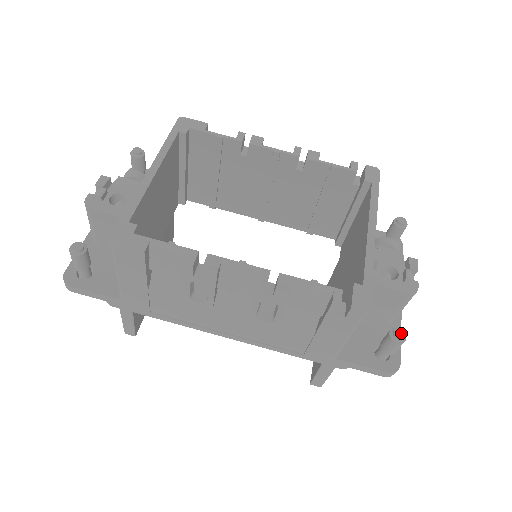
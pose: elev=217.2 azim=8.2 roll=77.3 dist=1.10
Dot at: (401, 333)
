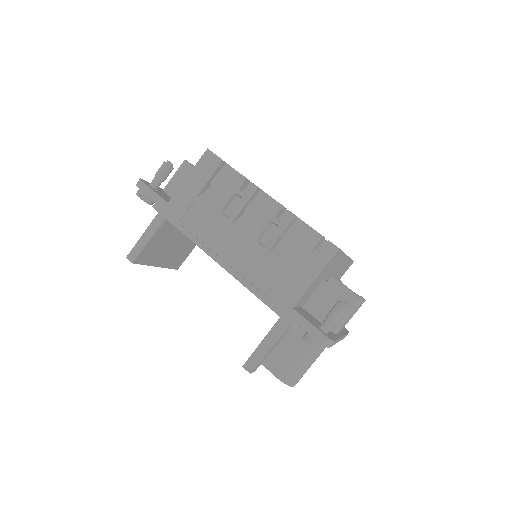
Dot at: occluded
